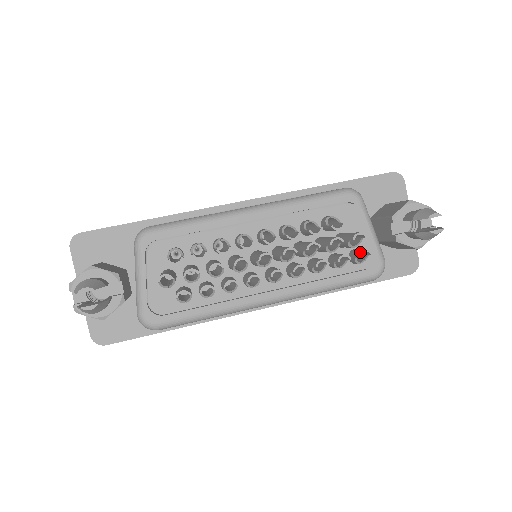
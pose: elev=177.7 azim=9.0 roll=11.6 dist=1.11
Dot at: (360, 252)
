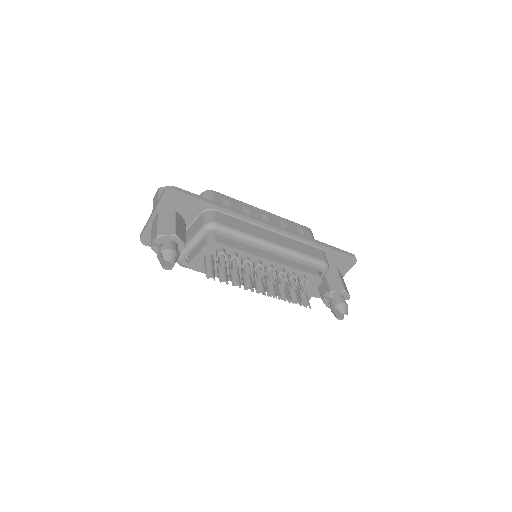
Dot at: (302, 304)
